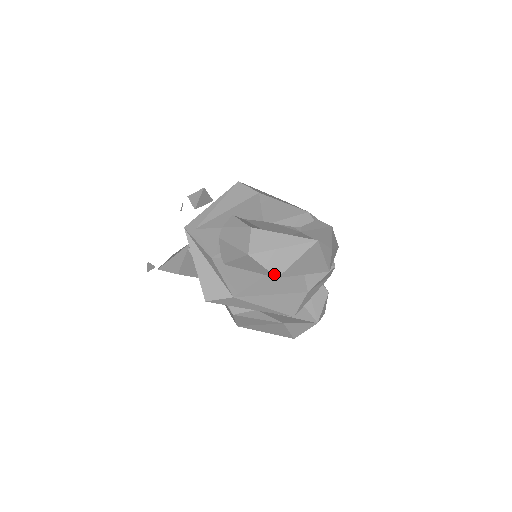
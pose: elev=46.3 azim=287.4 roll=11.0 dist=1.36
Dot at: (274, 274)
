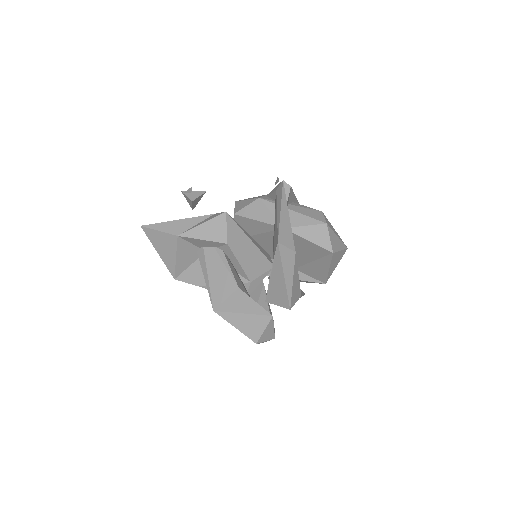
Dot at: (332, 249)
